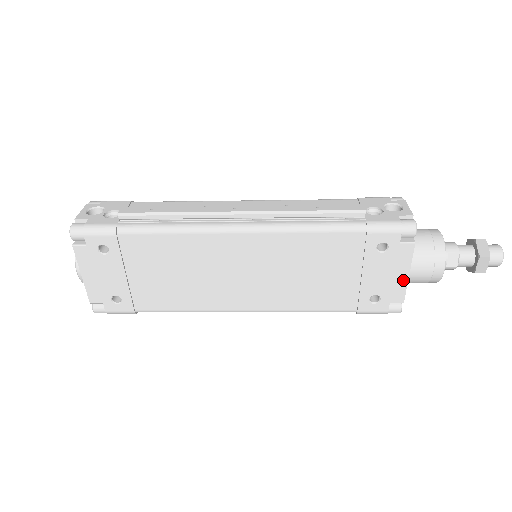
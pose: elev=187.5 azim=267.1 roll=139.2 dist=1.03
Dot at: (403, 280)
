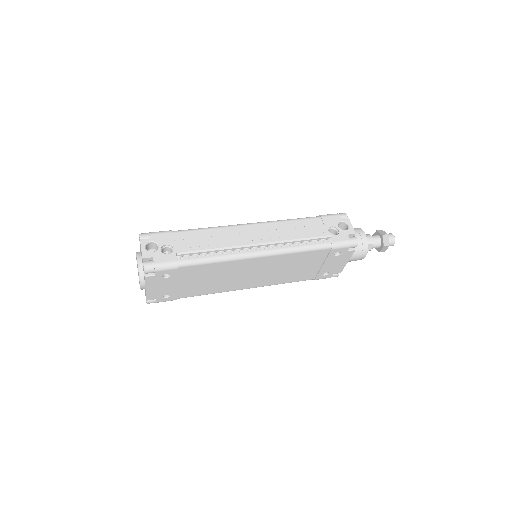
Dot at: (344, 265)
